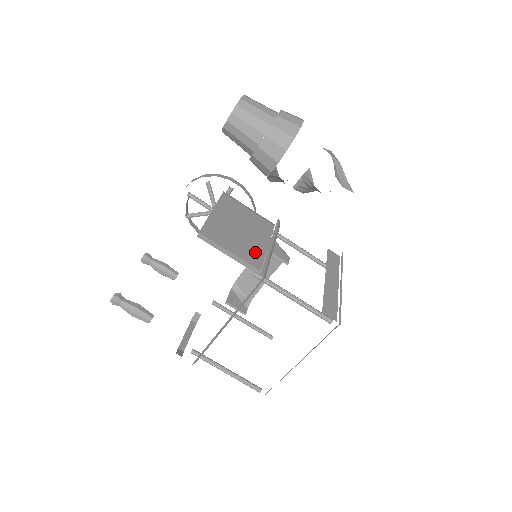
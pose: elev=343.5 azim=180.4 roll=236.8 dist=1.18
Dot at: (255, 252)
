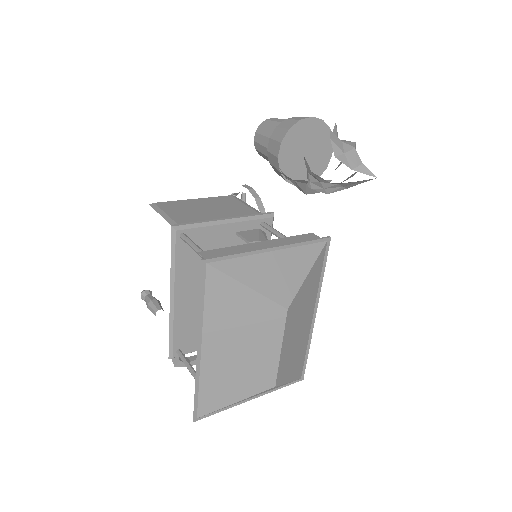
Dot at: (198, 220)
